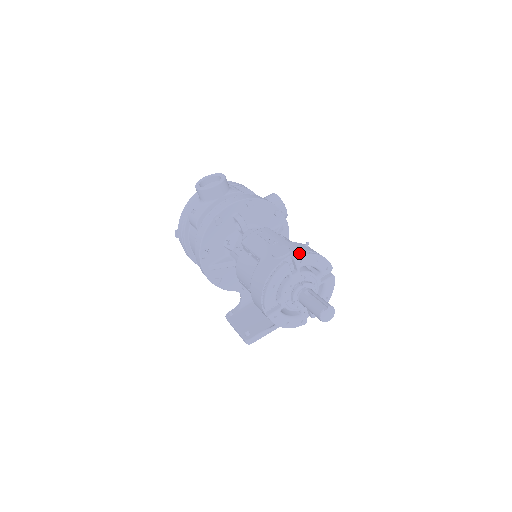
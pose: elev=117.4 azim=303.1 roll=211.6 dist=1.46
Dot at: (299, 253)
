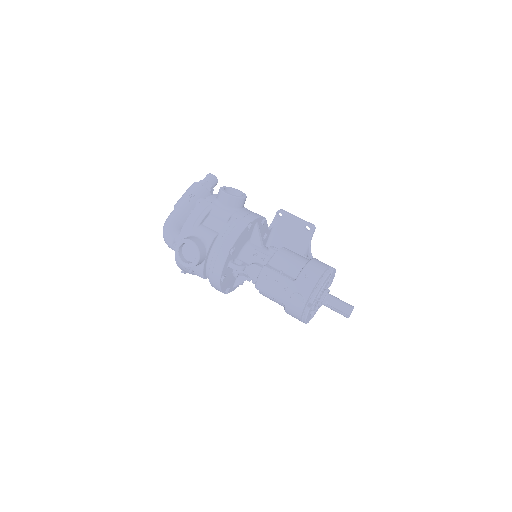
Dot at: (311, 296)
